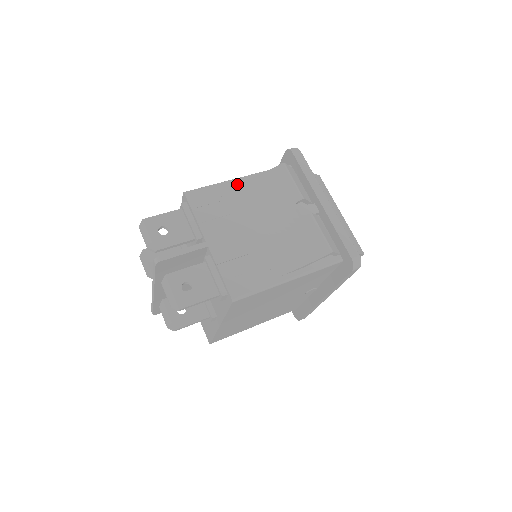
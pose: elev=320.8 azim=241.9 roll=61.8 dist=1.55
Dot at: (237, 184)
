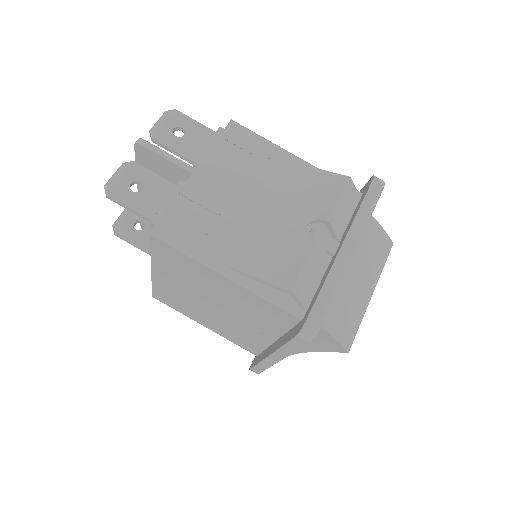
Dot at: (287, 158)
